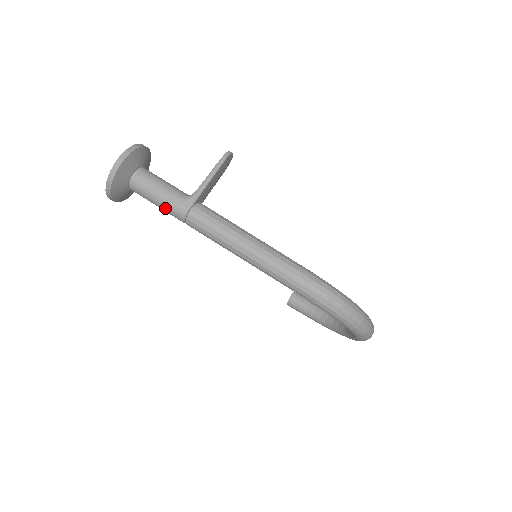
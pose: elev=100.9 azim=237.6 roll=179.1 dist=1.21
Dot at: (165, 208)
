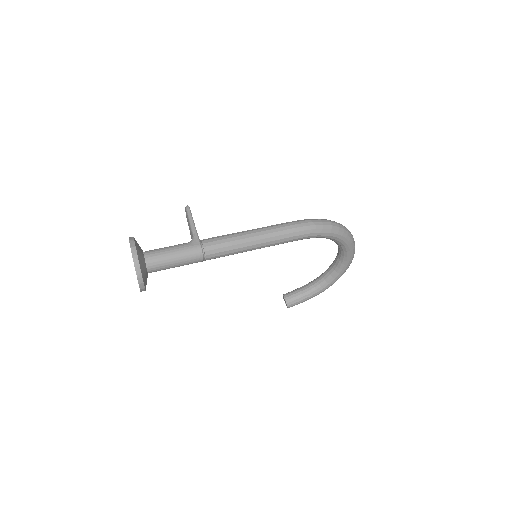
Dot at: (184, 259)
